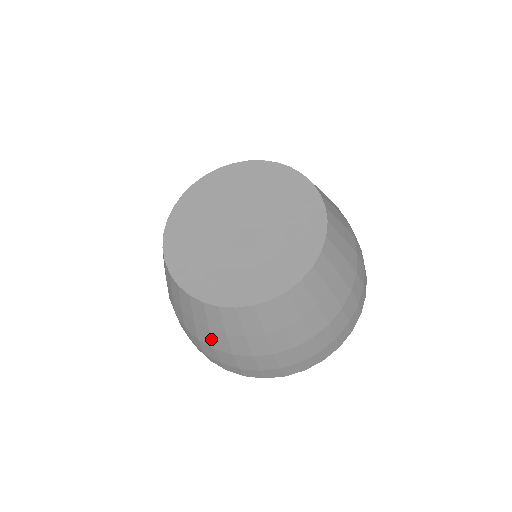
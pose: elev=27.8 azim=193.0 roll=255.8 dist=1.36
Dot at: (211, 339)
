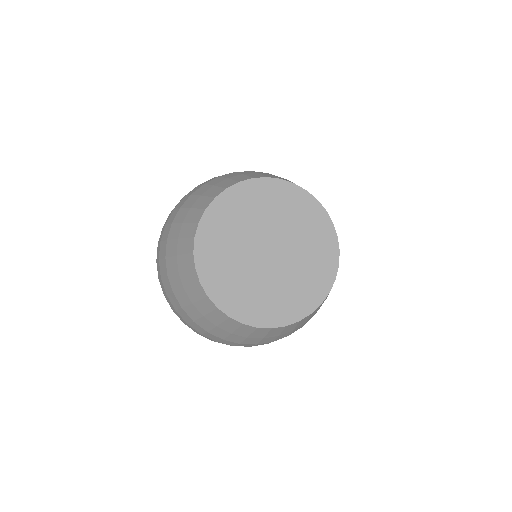
Dot at: (259, 341)
